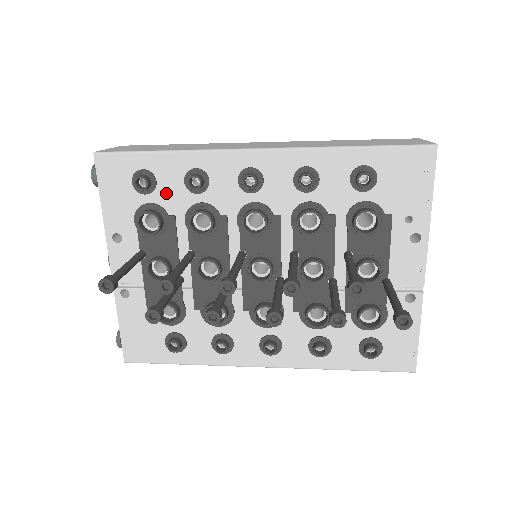
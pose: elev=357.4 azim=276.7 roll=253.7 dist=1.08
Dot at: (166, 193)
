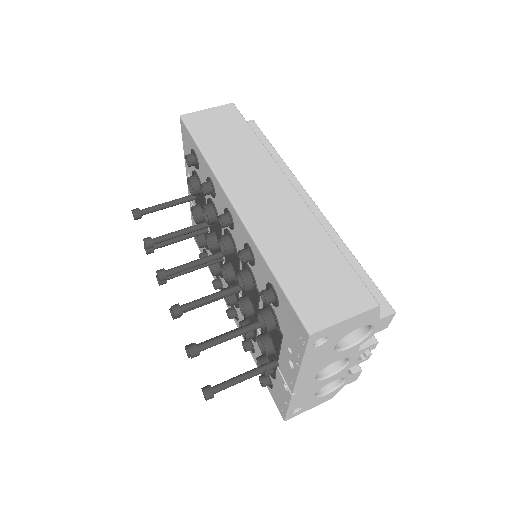
Dot at: (202, 177)
